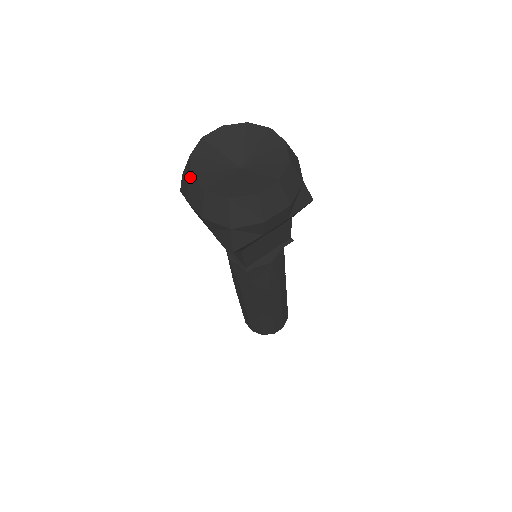
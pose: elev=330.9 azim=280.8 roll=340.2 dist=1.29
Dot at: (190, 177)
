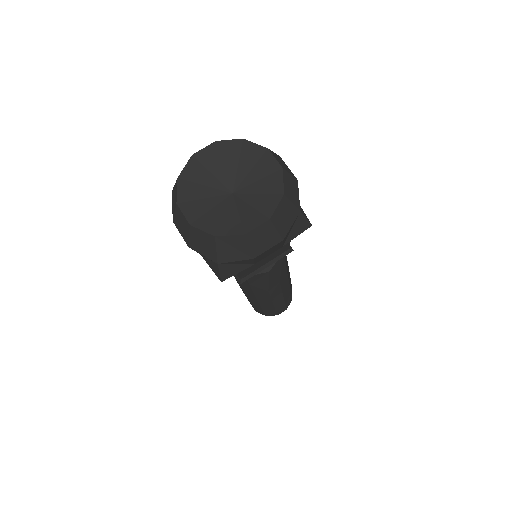
Dot at: (176, 205)
